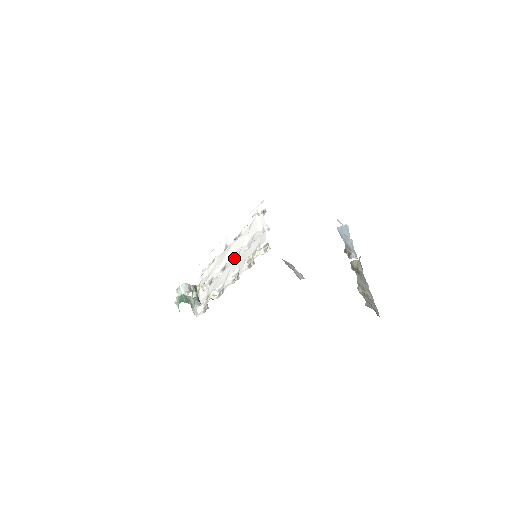
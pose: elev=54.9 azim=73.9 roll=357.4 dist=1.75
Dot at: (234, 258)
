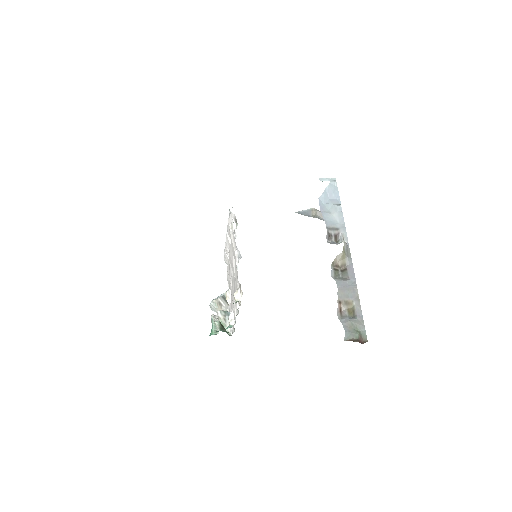
Dot at: occluded
